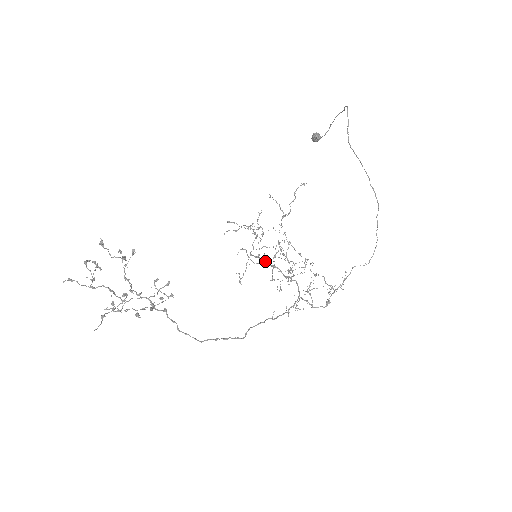
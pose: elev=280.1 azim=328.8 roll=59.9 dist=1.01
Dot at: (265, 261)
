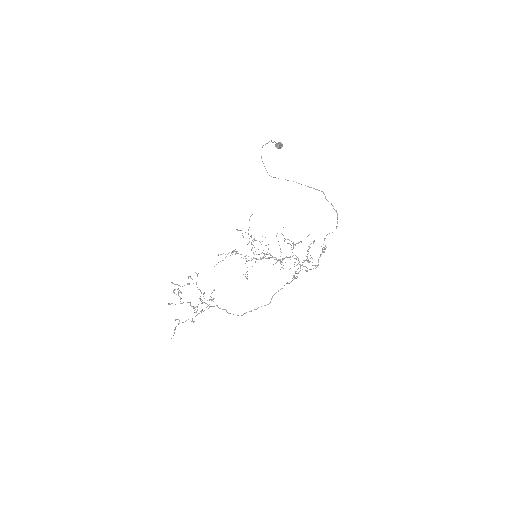
Dot at: occluded
